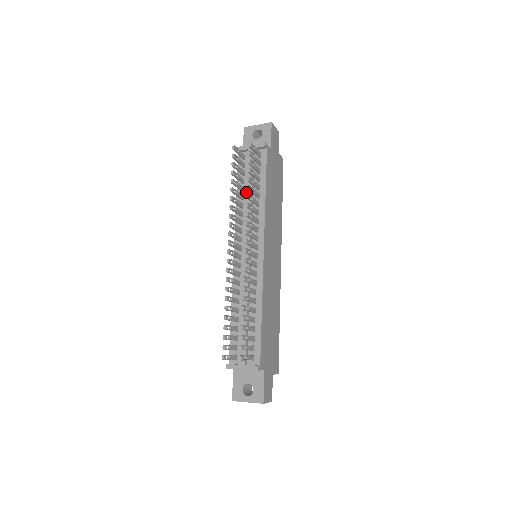
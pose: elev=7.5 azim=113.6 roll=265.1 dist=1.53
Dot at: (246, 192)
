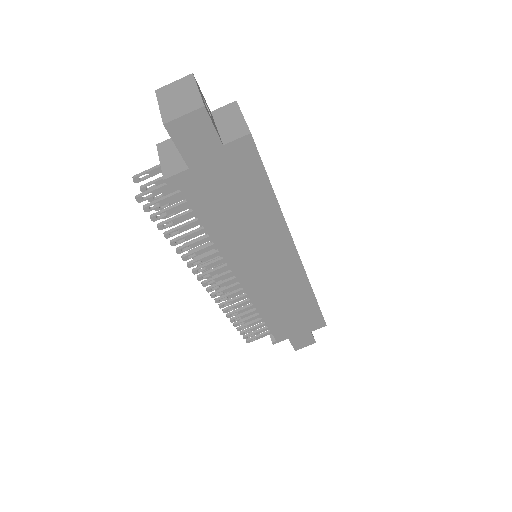
Dot at: occluded
